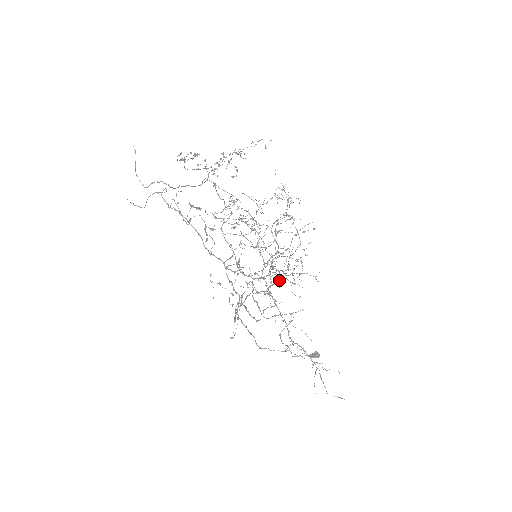
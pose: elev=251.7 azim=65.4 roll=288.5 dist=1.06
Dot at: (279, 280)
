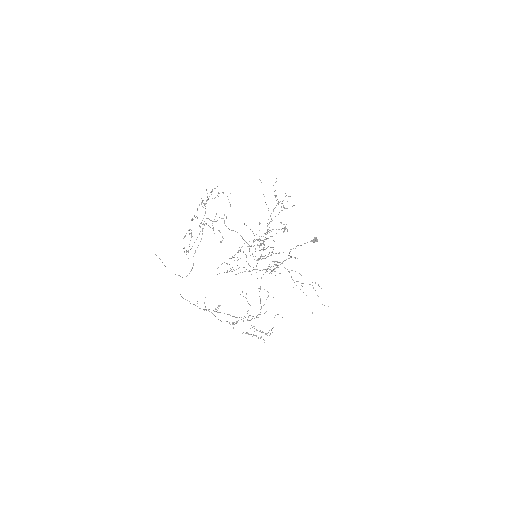
Dot at: (275, 268)
